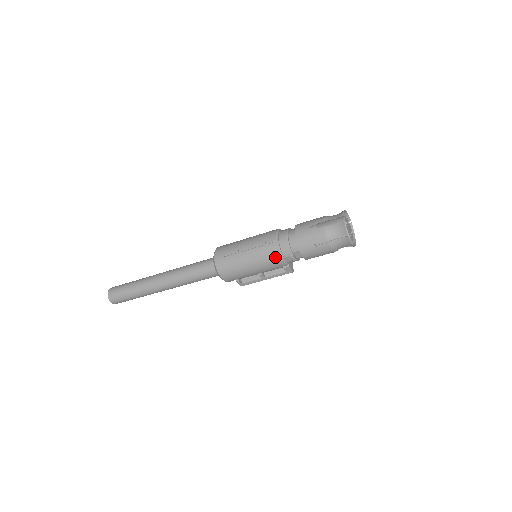
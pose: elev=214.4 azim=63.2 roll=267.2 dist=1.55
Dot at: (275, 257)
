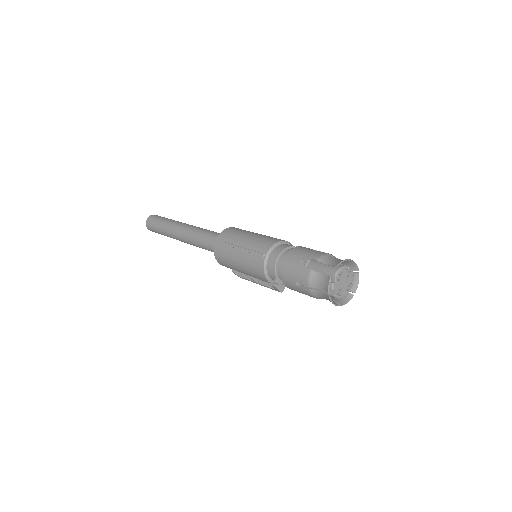
Dot at: (260, 272)
